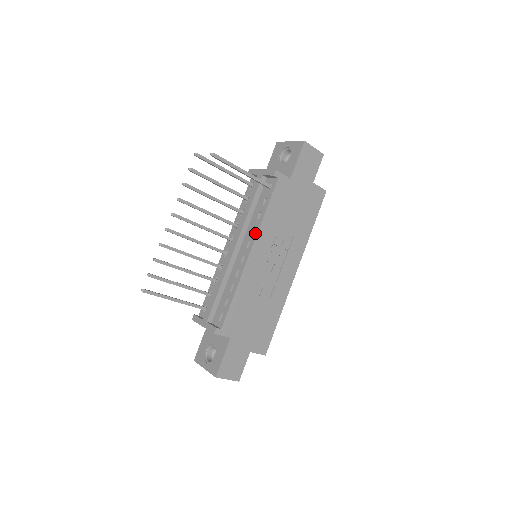
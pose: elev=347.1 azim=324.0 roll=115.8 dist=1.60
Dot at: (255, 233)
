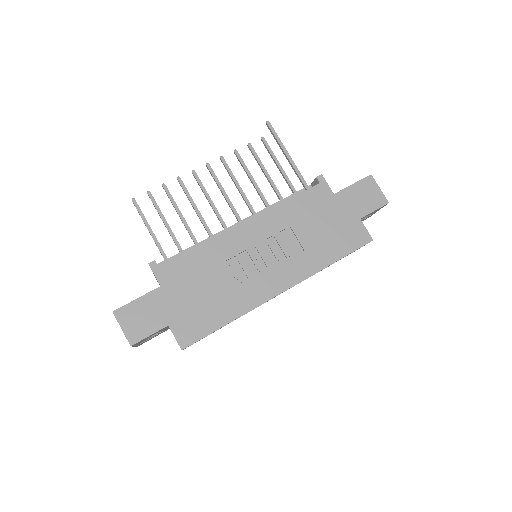
Dot at: (263, 213)
